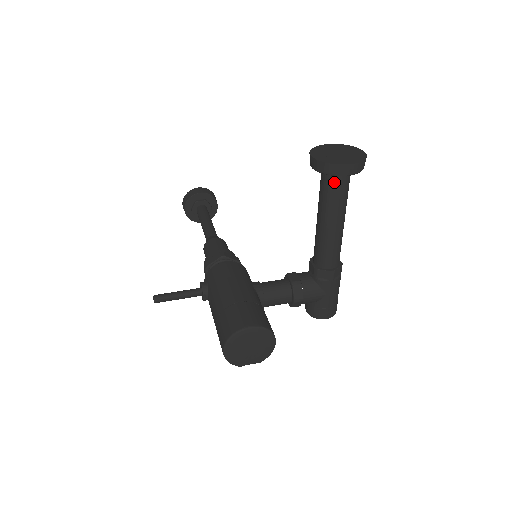
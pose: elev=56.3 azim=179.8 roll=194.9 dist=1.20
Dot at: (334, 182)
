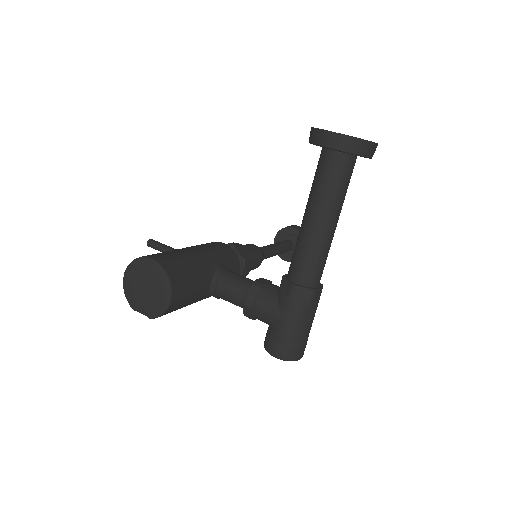
Dot at: (323, 162)
